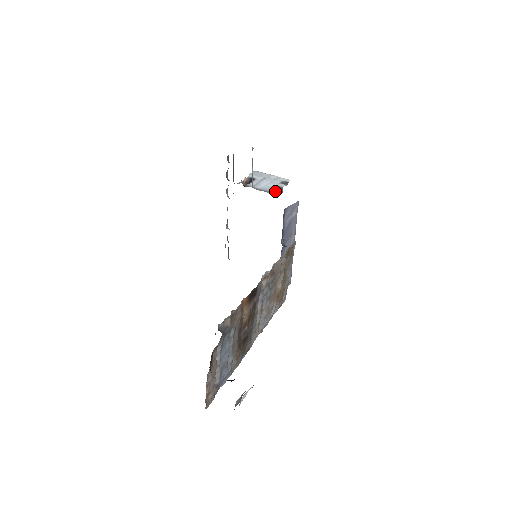
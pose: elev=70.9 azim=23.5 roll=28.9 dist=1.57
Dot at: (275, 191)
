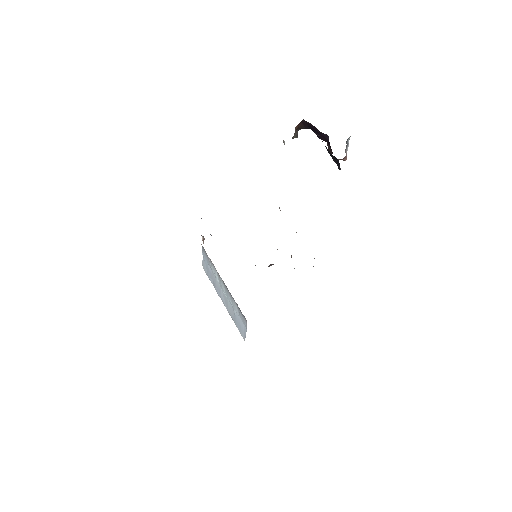
Dot at: occluded
